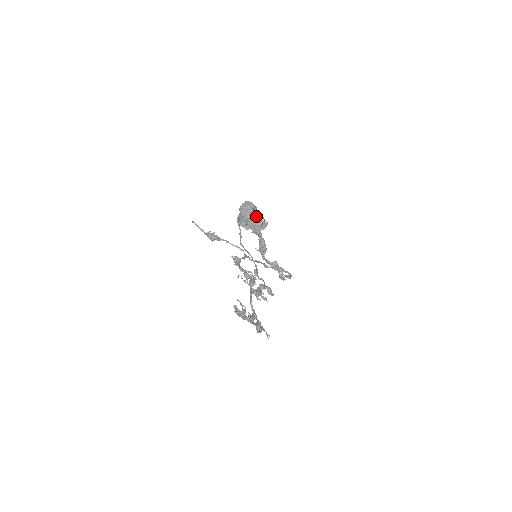
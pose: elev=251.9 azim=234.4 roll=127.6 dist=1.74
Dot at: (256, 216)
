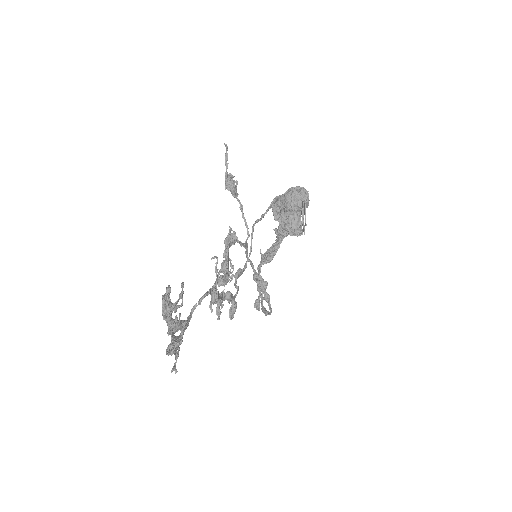
Dot at: (299, 214)
